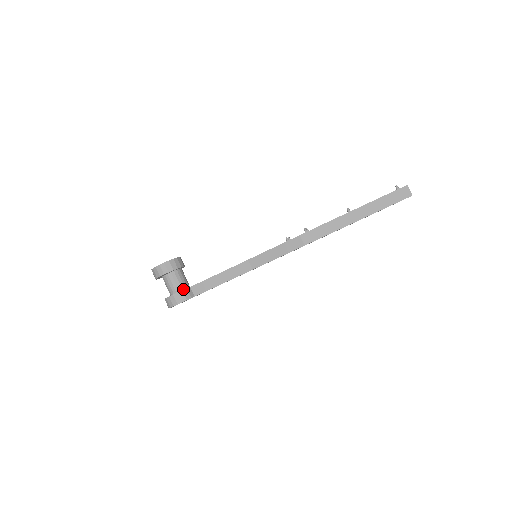
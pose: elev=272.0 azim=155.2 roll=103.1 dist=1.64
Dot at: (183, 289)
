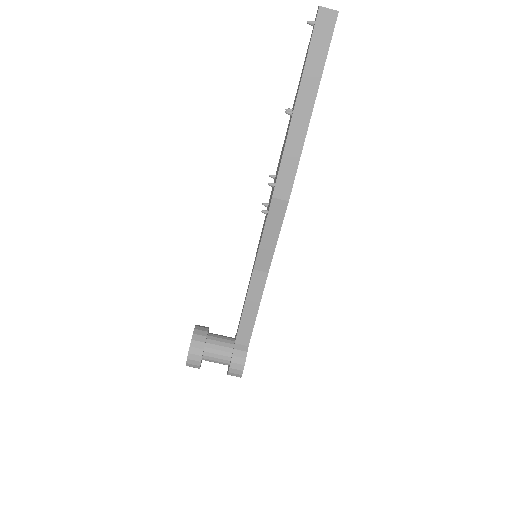
Dot at: (231, 351)
